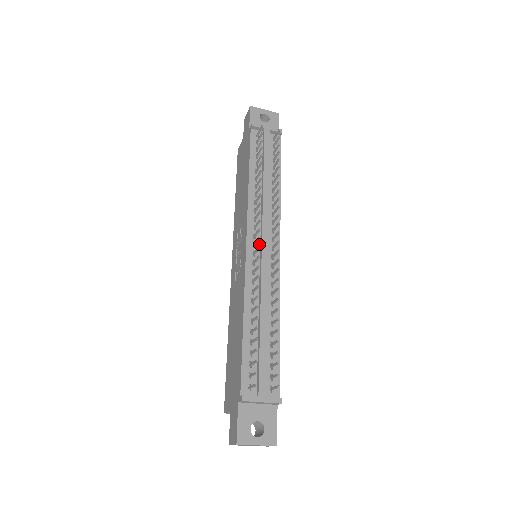
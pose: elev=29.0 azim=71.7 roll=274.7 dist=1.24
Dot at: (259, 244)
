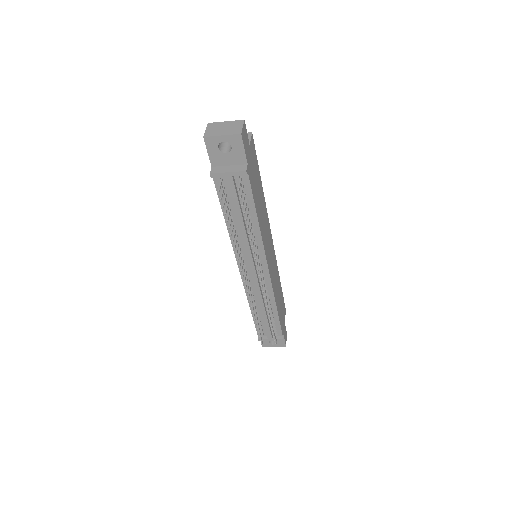
Dot at: (250, 270)
